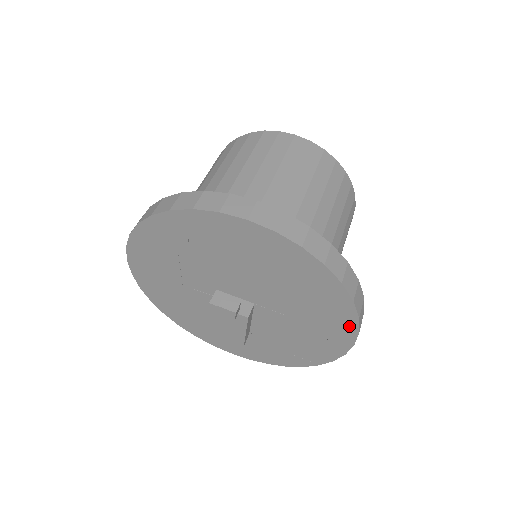
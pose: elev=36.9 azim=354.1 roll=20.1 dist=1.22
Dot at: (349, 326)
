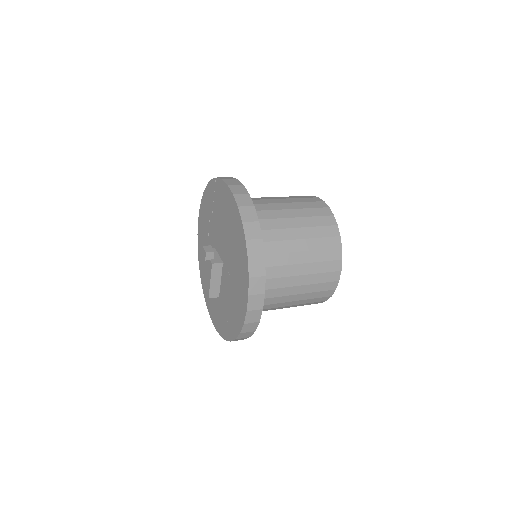
Dot at: (246, 288)
